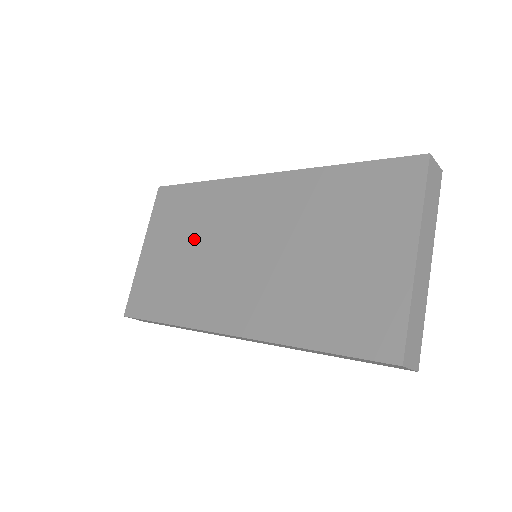
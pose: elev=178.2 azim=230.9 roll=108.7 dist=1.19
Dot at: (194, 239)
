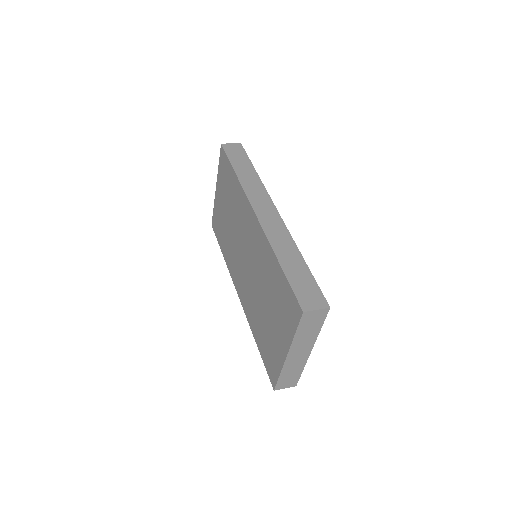
Dot at: (231, 216)
